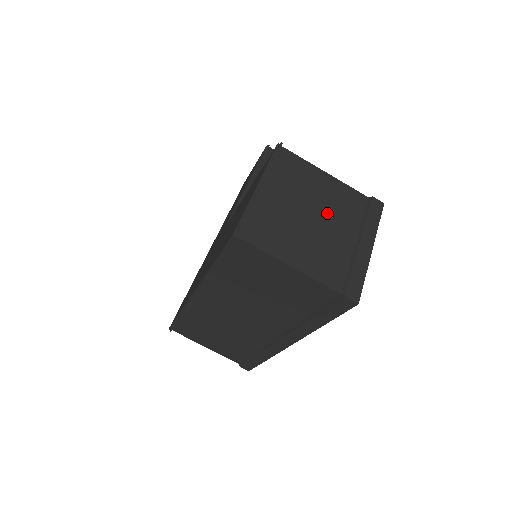
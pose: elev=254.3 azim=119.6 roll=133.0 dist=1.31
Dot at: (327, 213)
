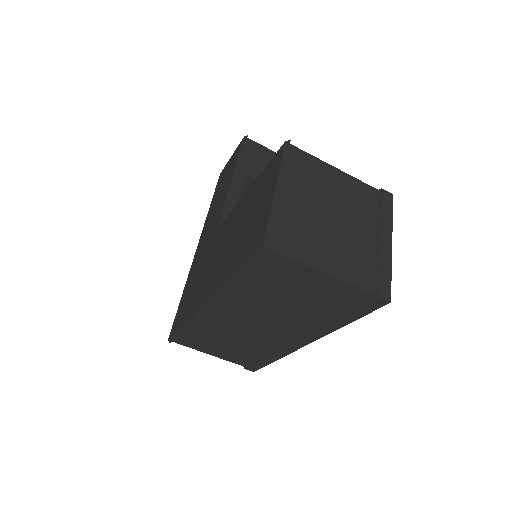
Dot at: (345, 211)
